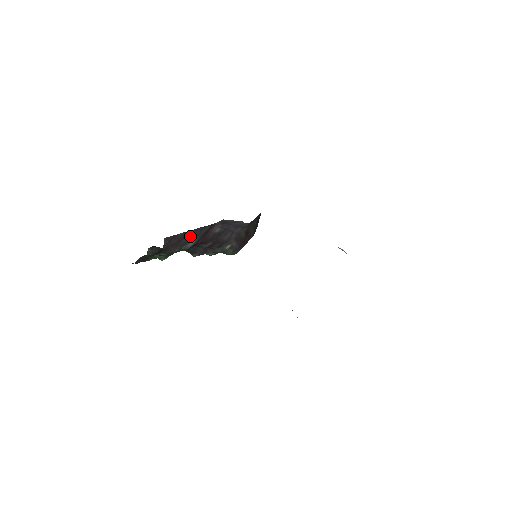
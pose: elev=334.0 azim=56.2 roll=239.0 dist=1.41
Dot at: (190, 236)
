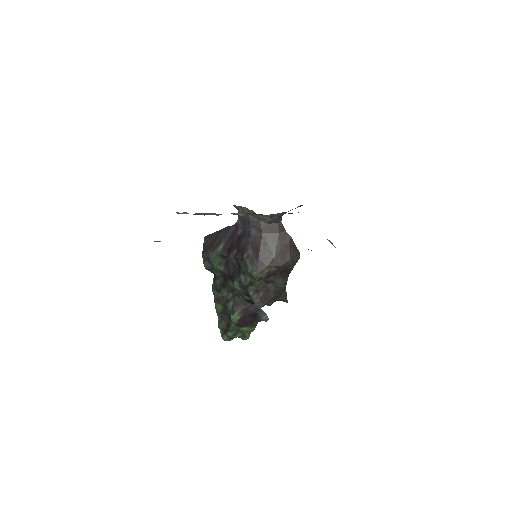
Dot at: (221, 237)
